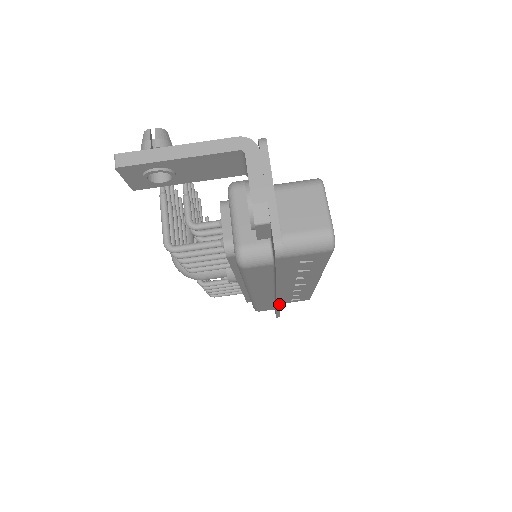
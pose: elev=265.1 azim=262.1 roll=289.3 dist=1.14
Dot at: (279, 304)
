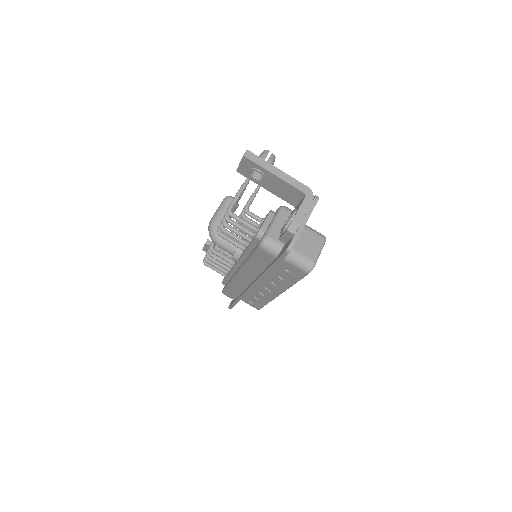
Dot at: (245, 294)
